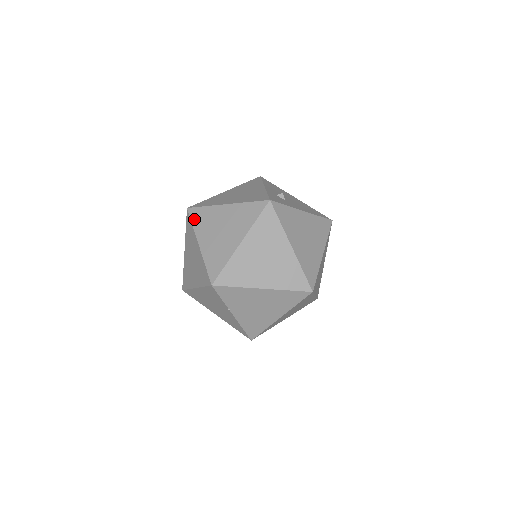
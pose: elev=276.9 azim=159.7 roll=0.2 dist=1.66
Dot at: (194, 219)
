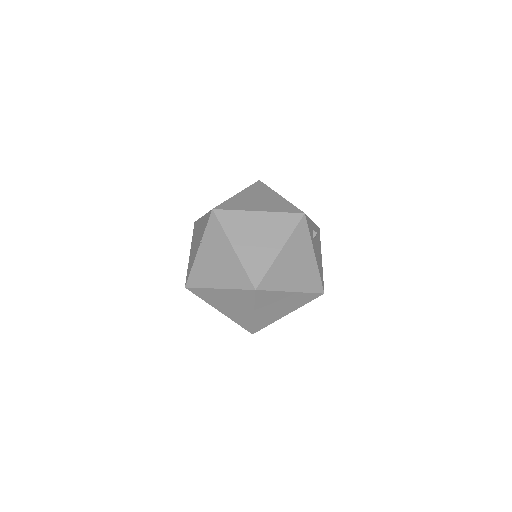
Dot at: (254, 185)
